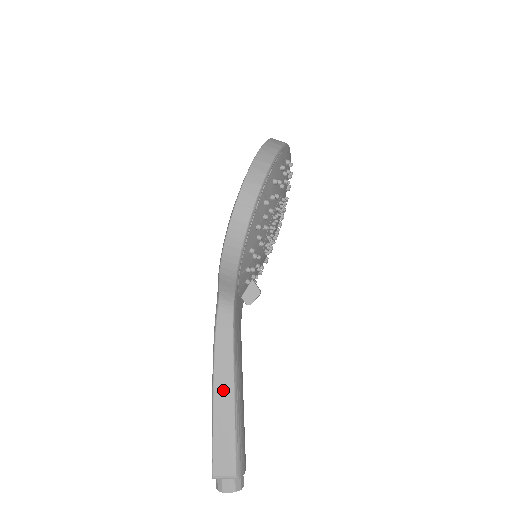
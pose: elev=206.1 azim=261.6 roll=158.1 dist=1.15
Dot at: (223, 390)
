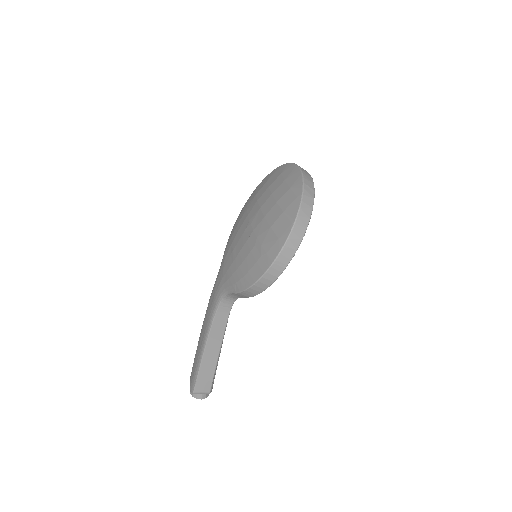
Dot at: (212, 348)
